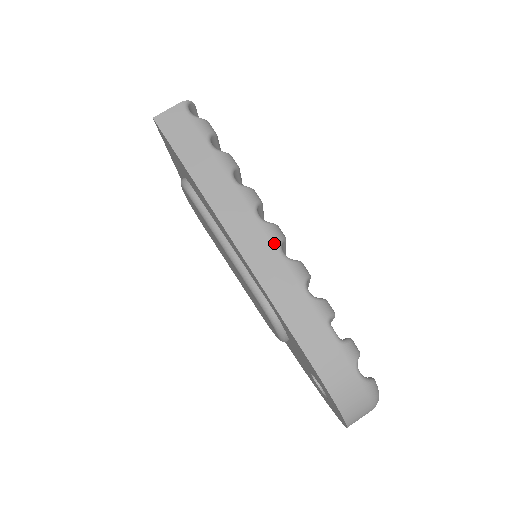
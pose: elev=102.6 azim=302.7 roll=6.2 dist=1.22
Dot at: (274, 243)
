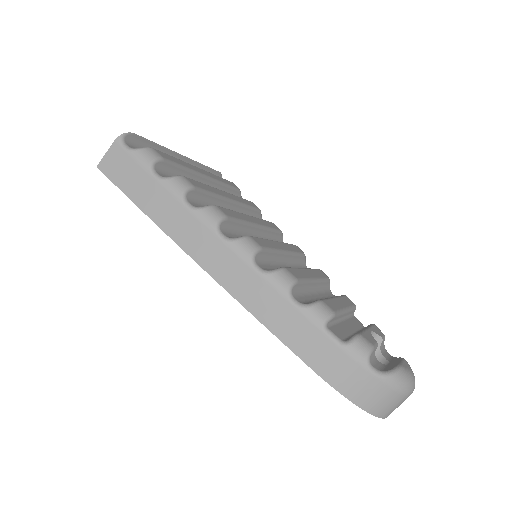
Dot at: (245, 261)
